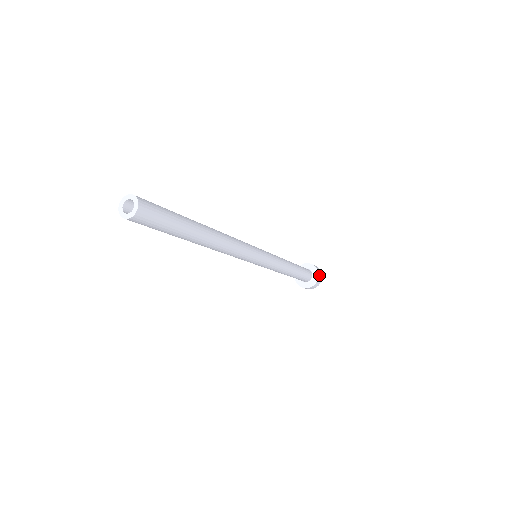
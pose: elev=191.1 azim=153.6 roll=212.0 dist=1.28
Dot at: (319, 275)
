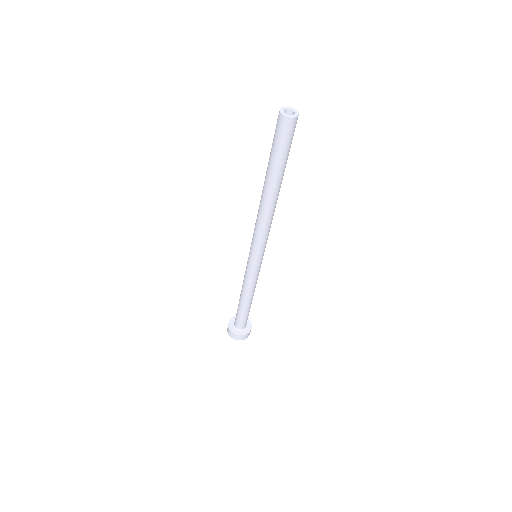
Dot at: (246, 335)
